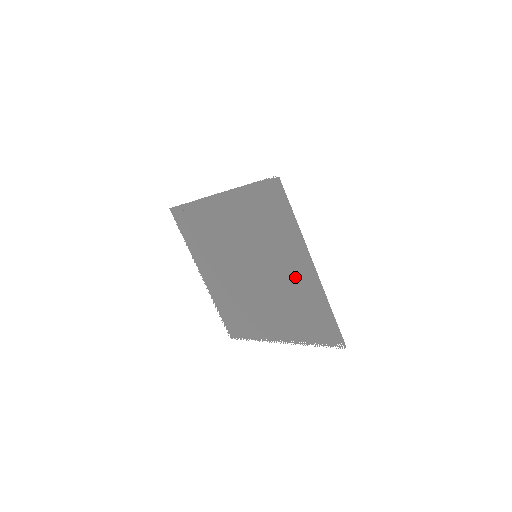
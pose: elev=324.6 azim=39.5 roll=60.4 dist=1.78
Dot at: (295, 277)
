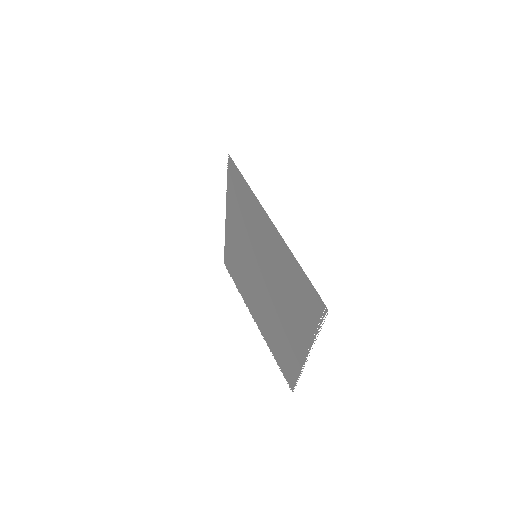
Dot at: (272, 251)
